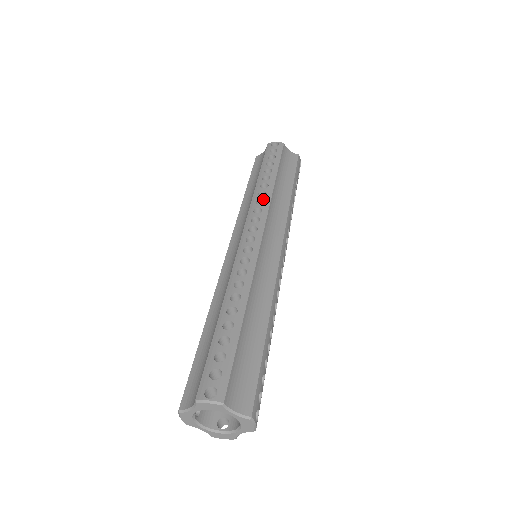
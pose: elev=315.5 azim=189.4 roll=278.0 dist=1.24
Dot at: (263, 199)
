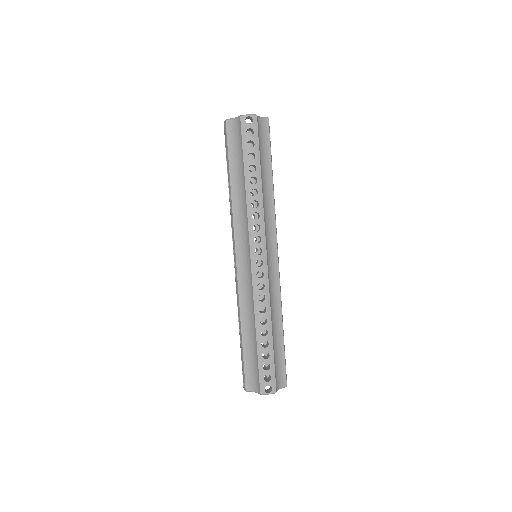
Dot at: (258, 212)
